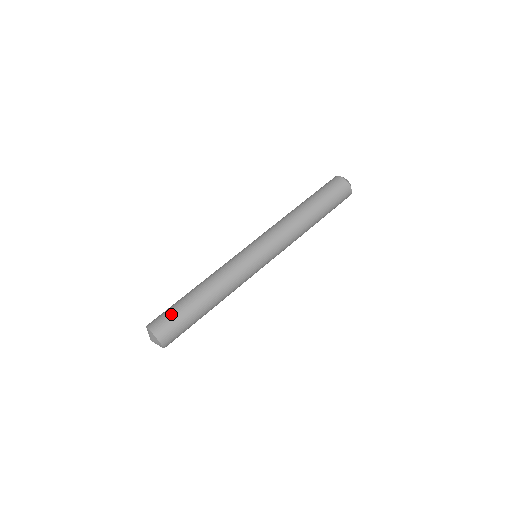
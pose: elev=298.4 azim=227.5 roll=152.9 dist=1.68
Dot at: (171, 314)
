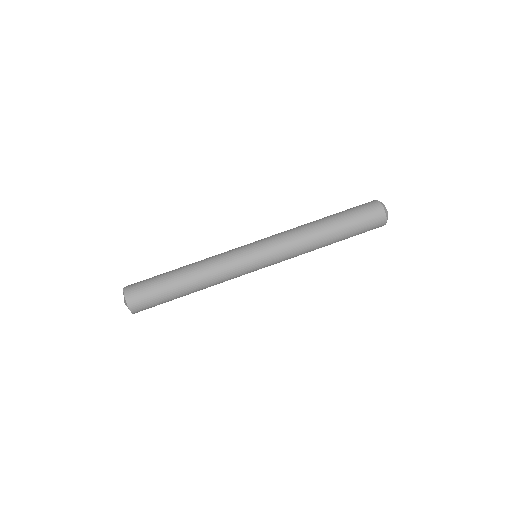
Dot at: (152, 296)
